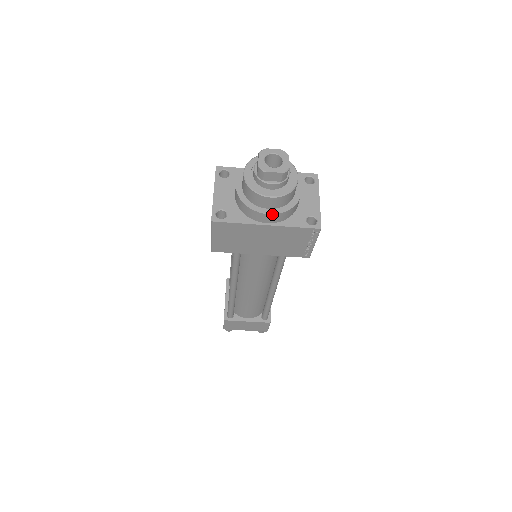
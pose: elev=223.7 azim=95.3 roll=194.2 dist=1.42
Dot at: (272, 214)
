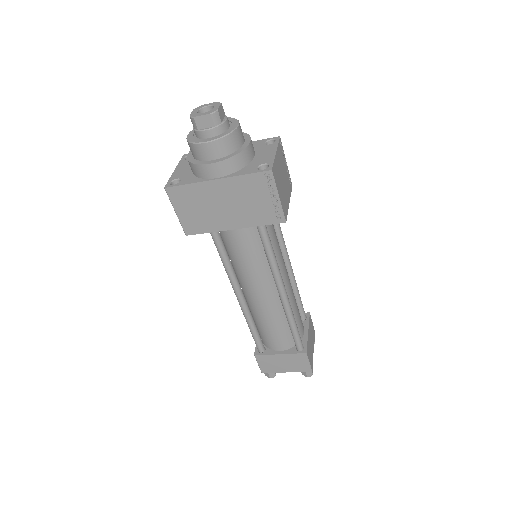
Dot at: (215, 163)
